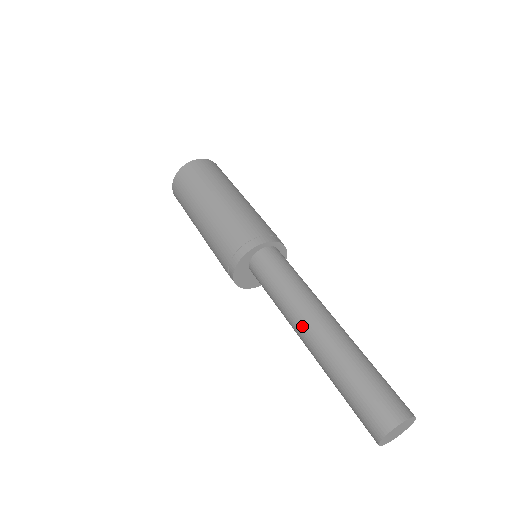
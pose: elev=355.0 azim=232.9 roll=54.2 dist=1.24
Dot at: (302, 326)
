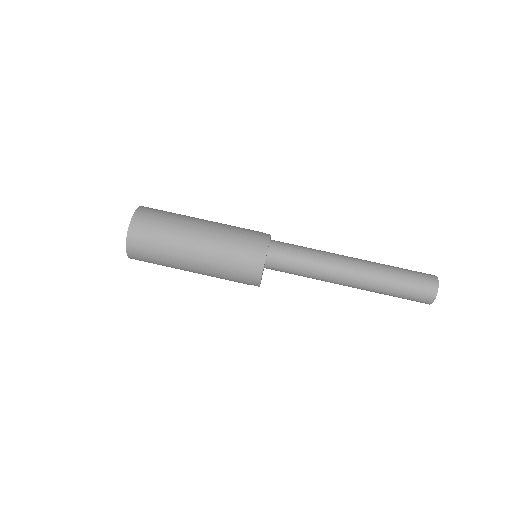
Dot at: (345, 269)
